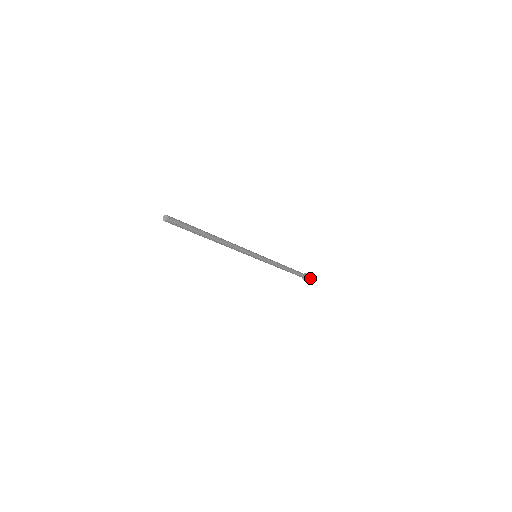
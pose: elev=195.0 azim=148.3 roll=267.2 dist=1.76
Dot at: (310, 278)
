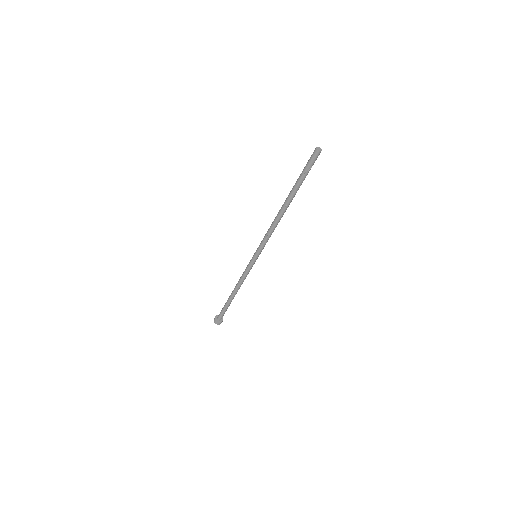
Dot at: (222, 319)
